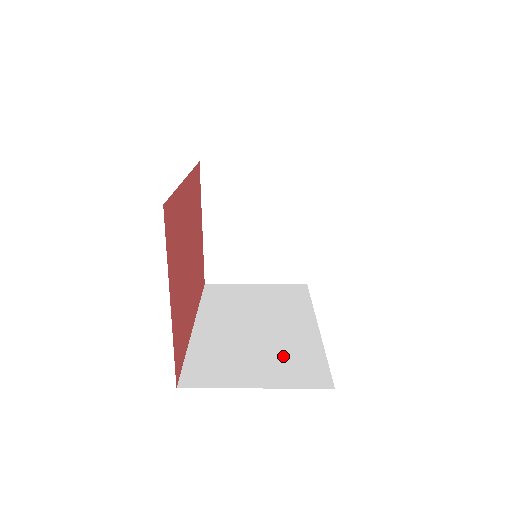
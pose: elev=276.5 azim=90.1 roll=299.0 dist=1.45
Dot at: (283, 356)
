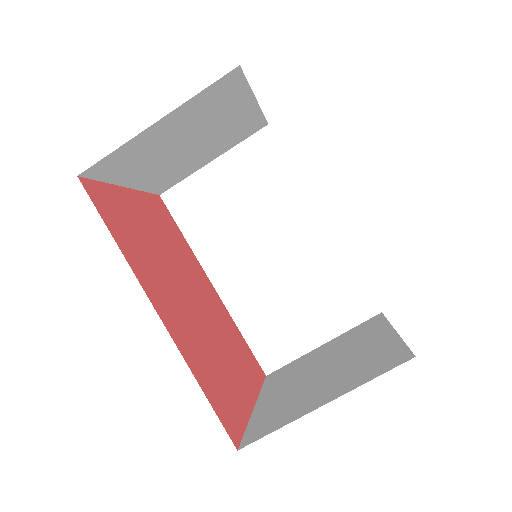
Dot at: (320, 291)
